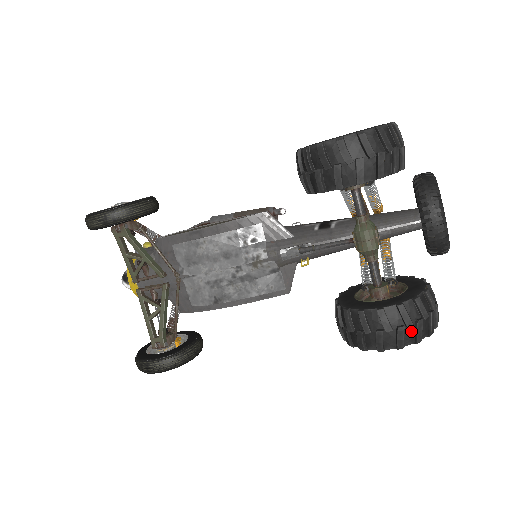
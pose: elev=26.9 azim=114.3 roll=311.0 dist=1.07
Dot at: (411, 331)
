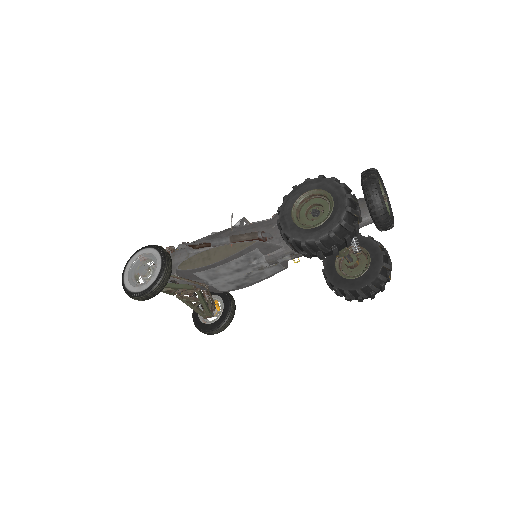
Dot at: (378, 290)
